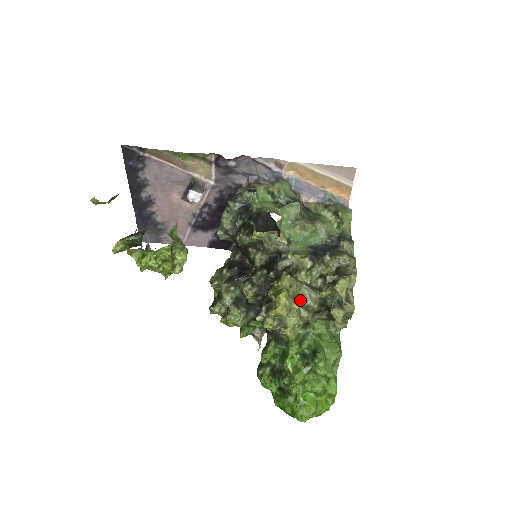
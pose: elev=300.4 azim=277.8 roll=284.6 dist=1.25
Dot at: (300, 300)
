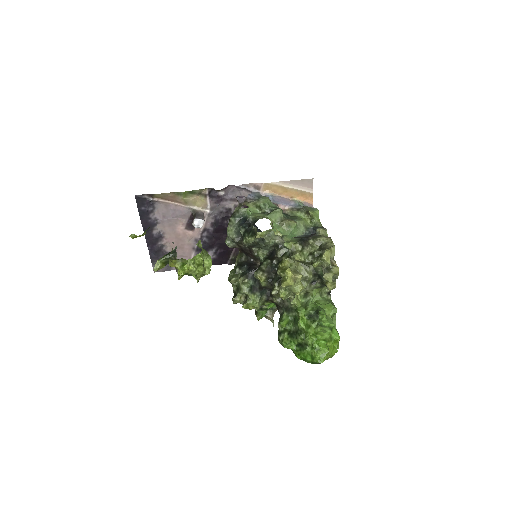
Dot at: occluded
